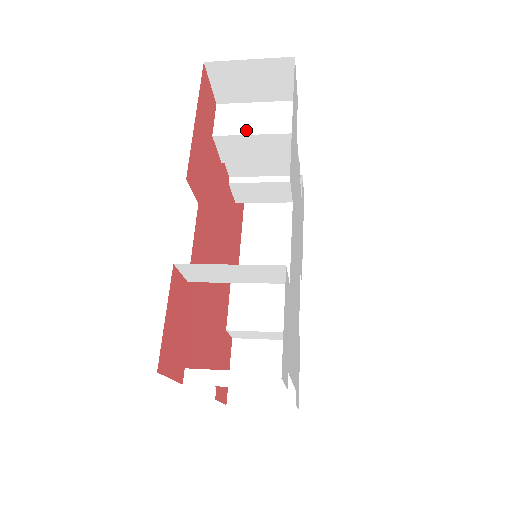
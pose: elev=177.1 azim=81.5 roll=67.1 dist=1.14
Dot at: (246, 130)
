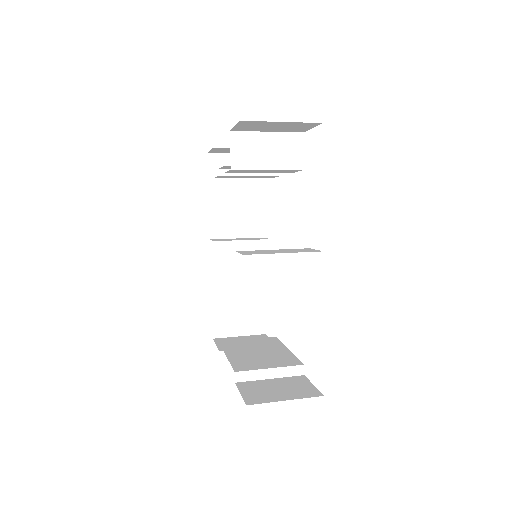
Dot at: (261, 164)
